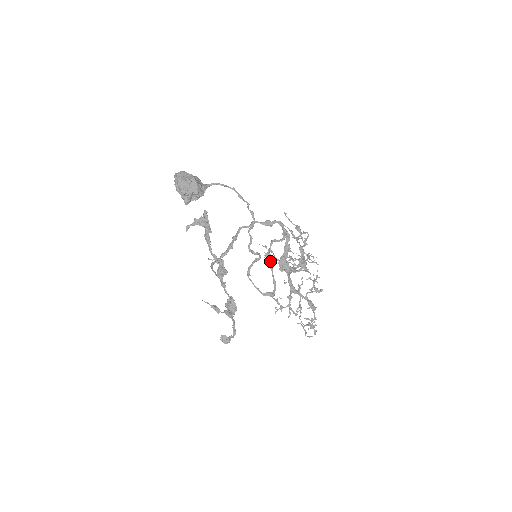
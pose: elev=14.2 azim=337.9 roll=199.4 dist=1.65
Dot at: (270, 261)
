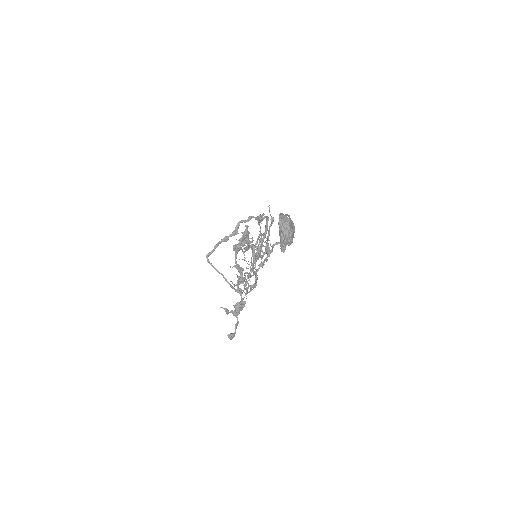
Dot at: occluded
